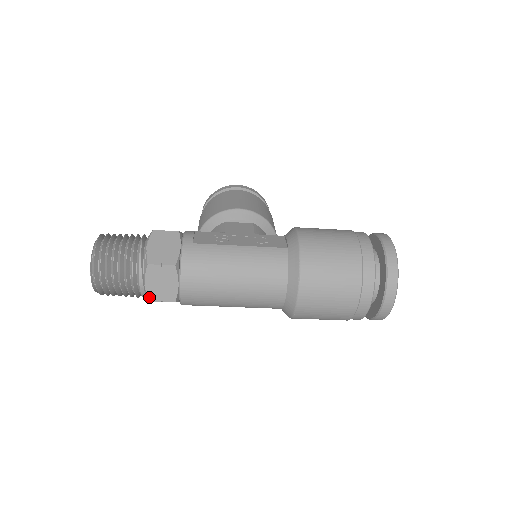
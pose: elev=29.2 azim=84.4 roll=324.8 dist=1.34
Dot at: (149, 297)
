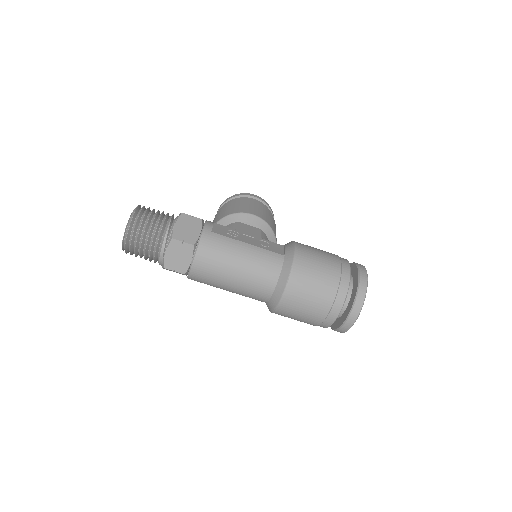
Dot at: (165, 265)
